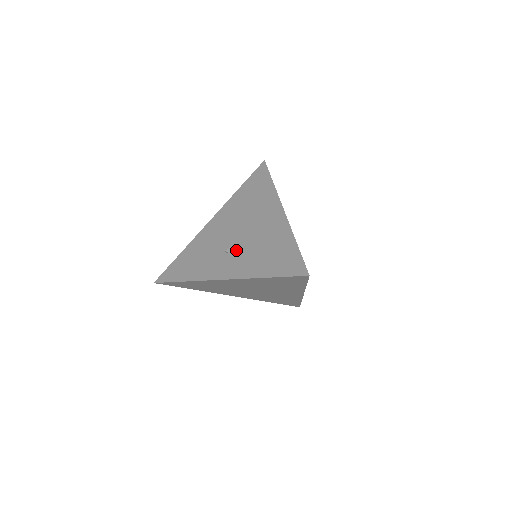
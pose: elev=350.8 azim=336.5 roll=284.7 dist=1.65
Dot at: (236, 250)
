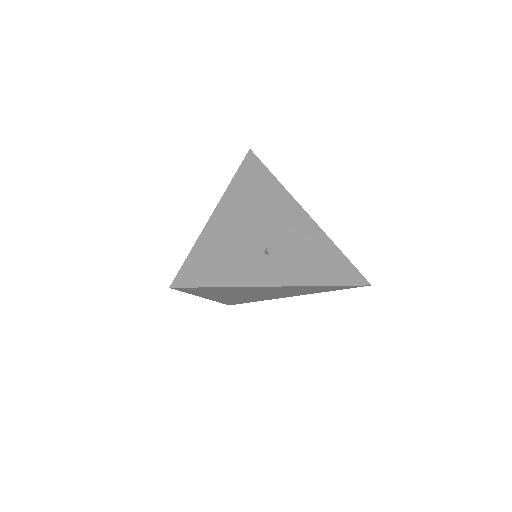
Dot at: (276, 252)
